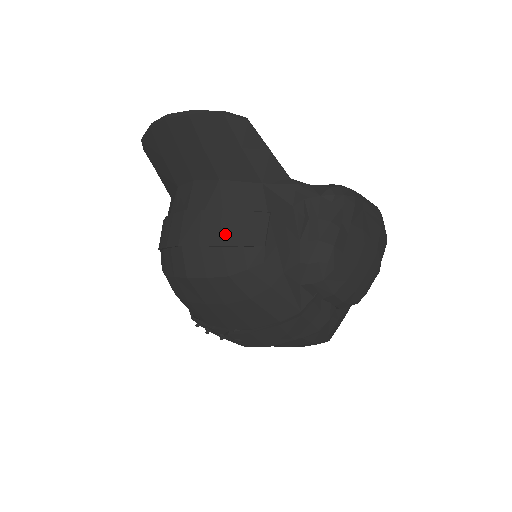
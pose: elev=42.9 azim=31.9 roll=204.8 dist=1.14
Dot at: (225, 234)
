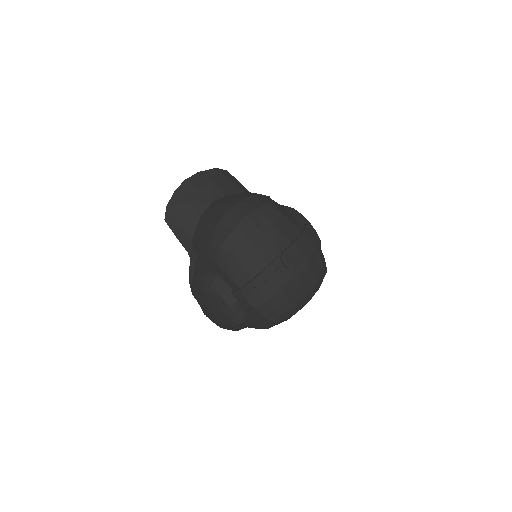
Dot at: (250, 194)
